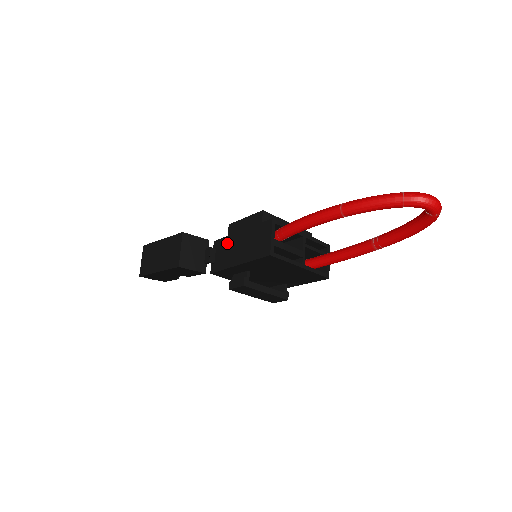
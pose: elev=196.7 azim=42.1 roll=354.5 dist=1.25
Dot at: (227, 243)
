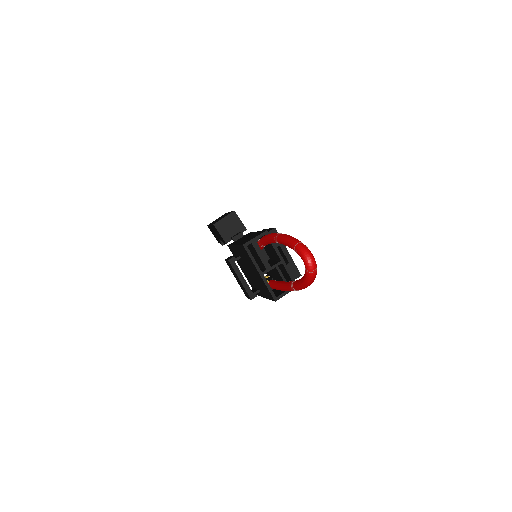
Dot at: (248, 235)
